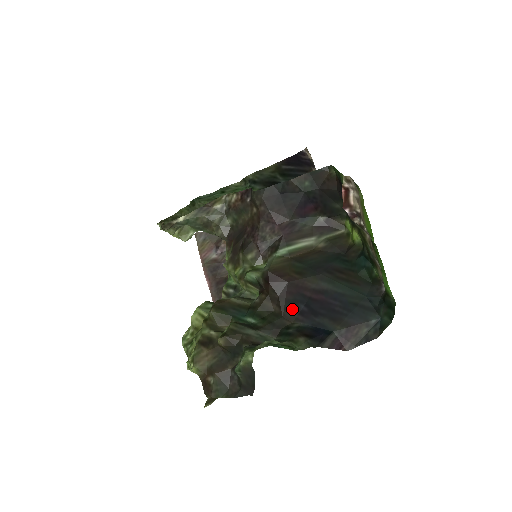
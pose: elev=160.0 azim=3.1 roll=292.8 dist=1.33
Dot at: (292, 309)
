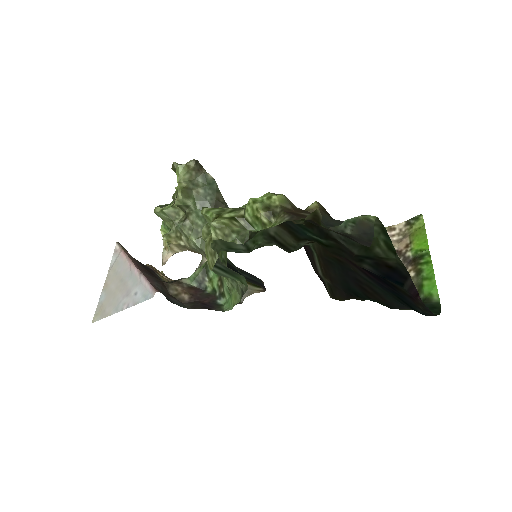
Dot at: occluded
